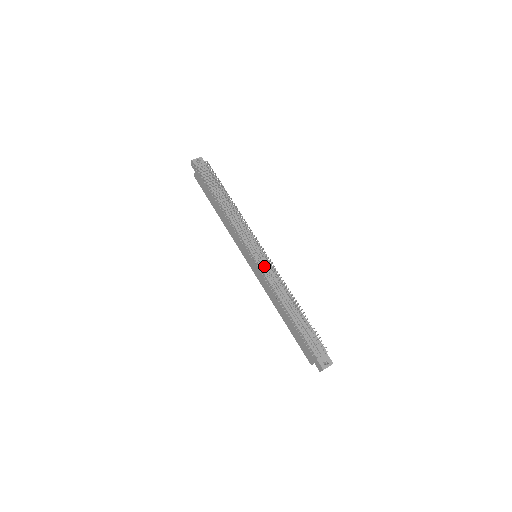
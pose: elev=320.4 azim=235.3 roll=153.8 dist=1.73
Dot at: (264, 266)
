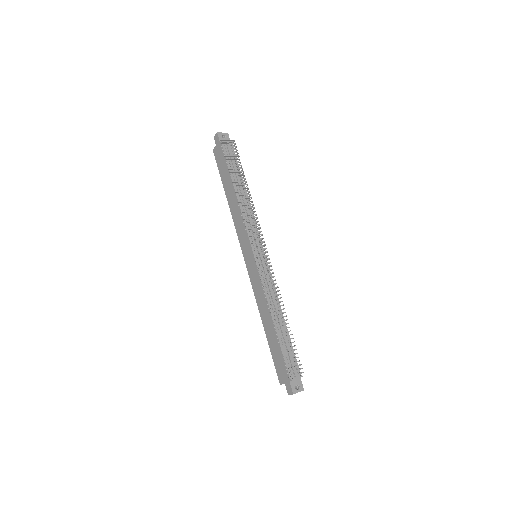
Dot at: (264, 270)
